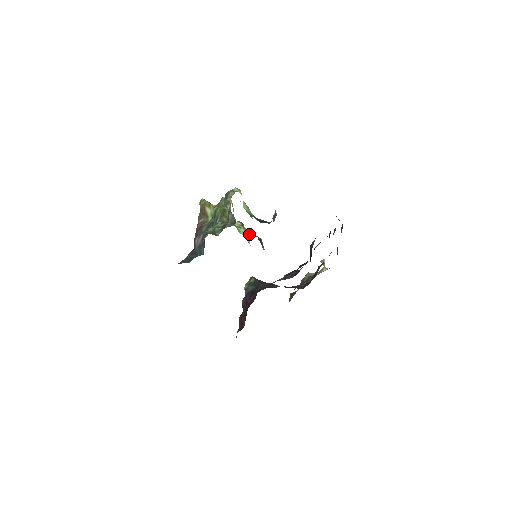
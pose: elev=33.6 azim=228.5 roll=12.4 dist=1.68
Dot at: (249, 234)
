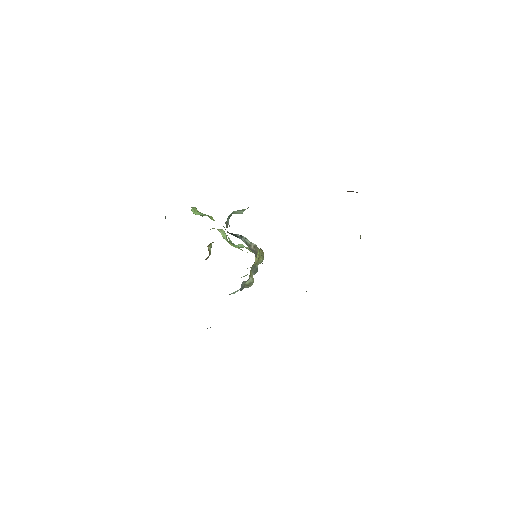
Dot at: occluded
